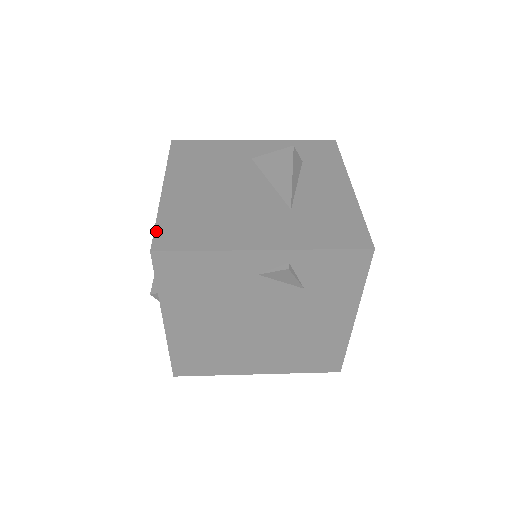
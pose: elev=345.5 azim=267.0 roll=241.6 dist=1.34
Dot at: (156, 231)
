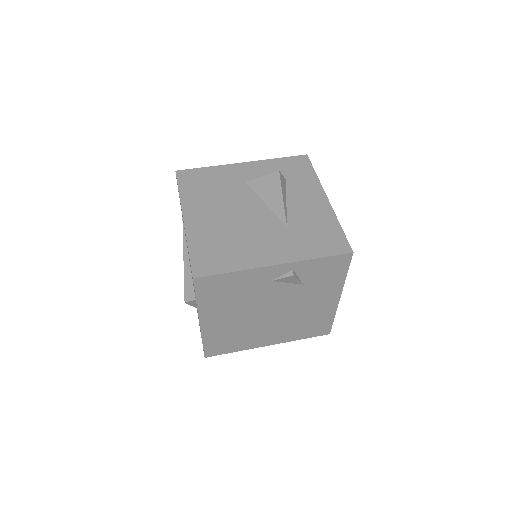
Dot at: (191, 260)
